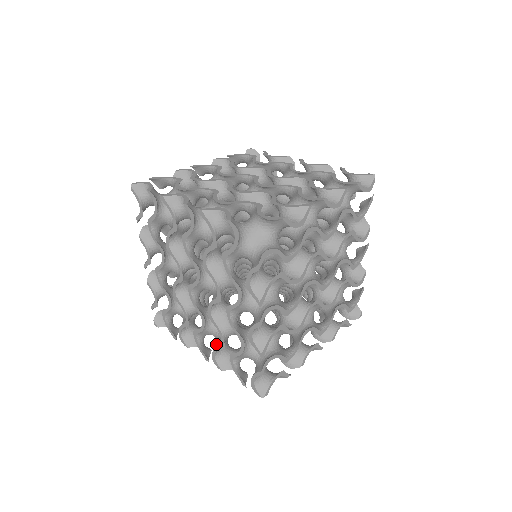
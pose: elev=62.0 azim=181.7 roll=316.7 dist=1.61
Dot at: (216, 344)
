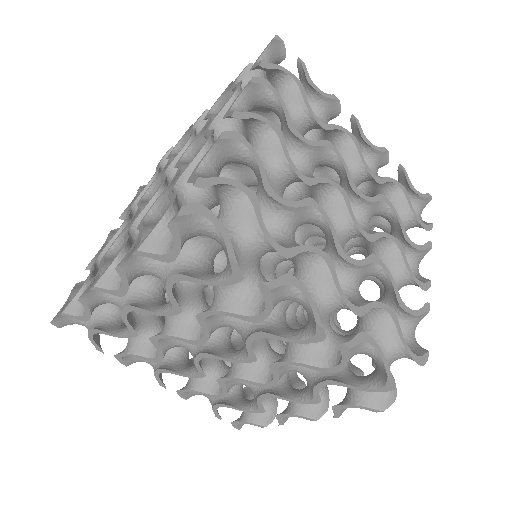
Dot at: (196, 384)
